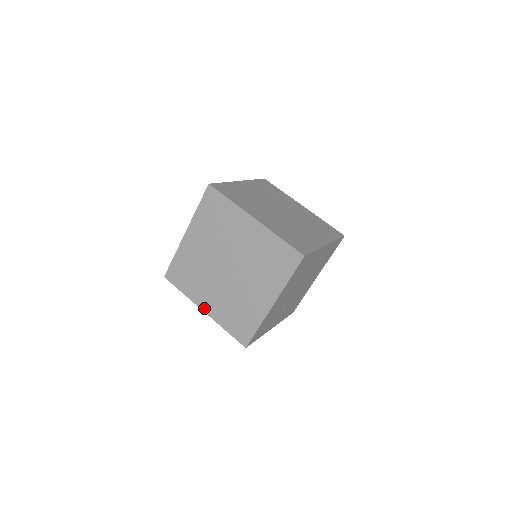
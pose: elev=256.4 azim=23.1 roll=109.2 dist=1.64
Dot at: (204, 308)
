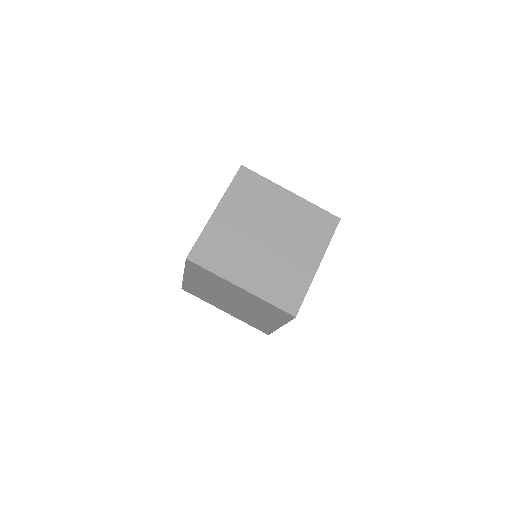
Dot at: (225, 311)
